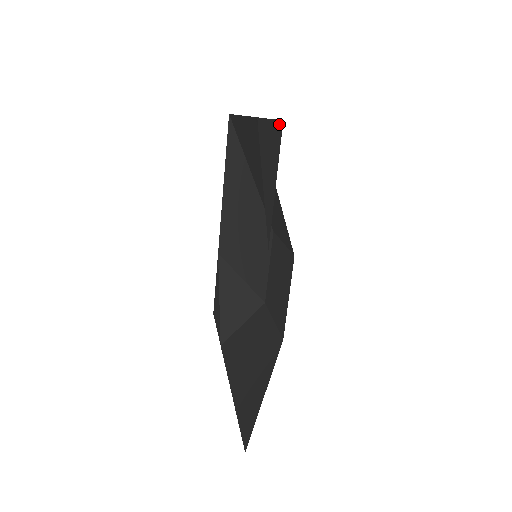
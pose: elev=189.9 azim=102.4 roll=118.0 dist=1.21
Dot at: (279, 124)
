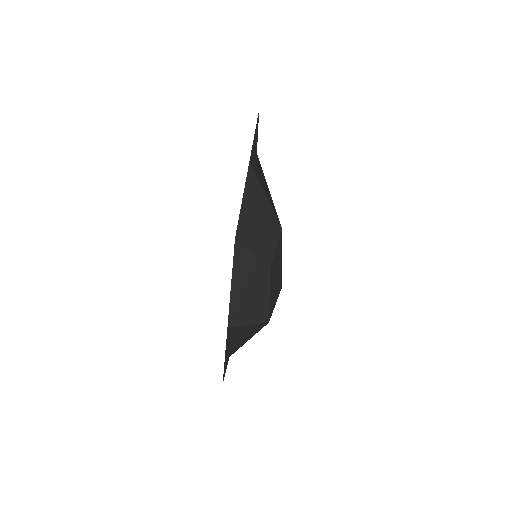
Dot at: occluded
